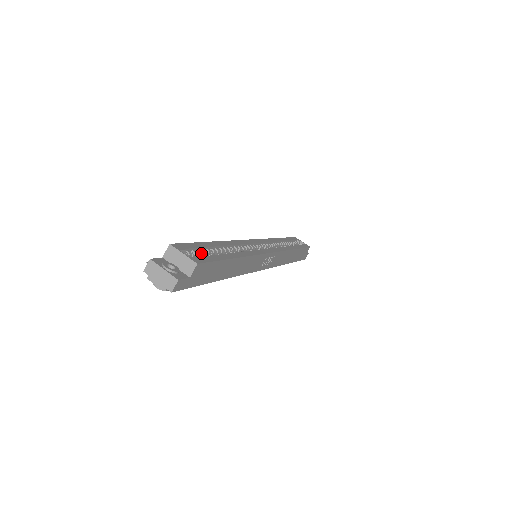
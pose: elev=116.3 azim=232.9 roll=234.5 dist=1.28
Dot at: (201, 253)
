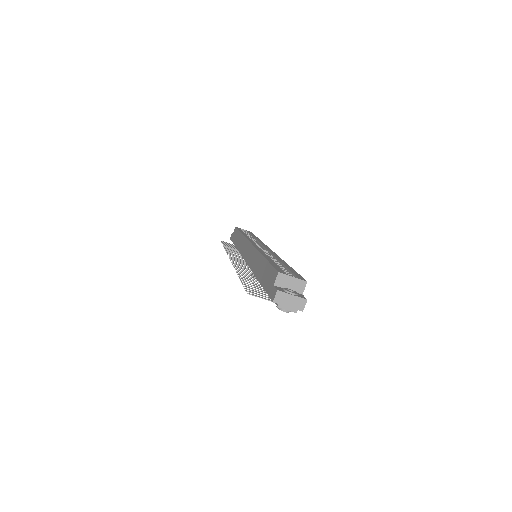
Dot at: occluded
